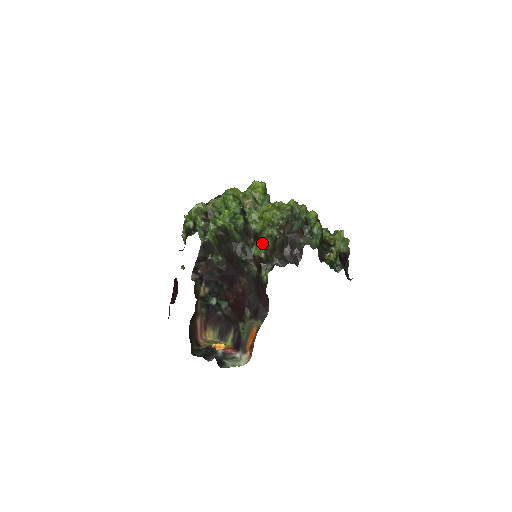
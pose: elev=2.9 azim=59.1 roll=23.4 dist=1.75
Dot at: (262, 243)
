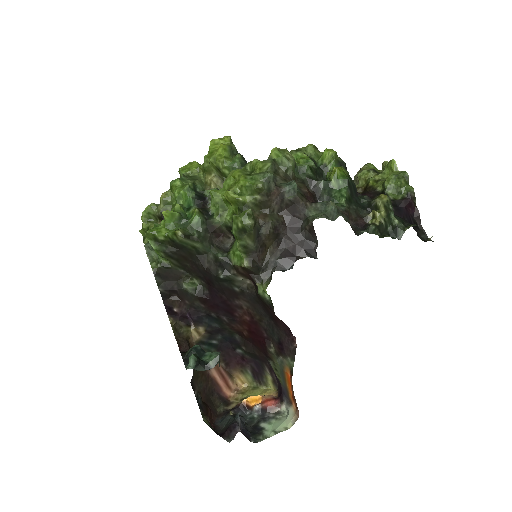
Dot at: occluded
